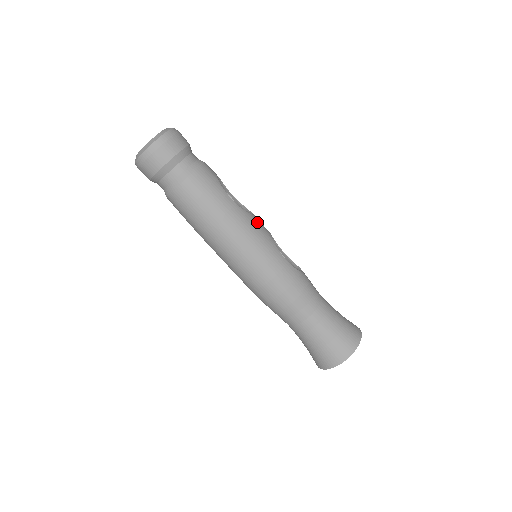
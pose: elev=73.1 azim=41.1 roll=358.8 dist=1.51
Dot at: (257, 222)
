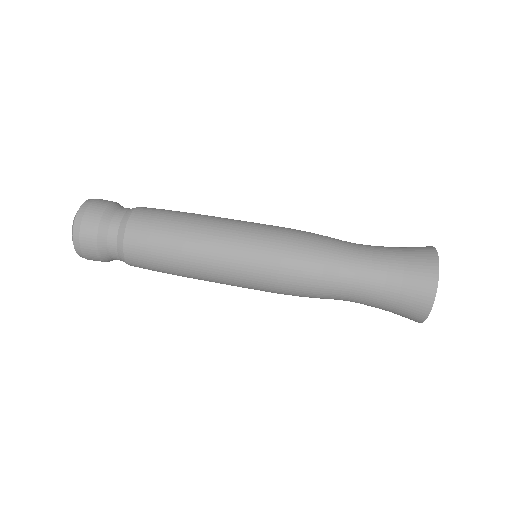
Dot at: occluded
